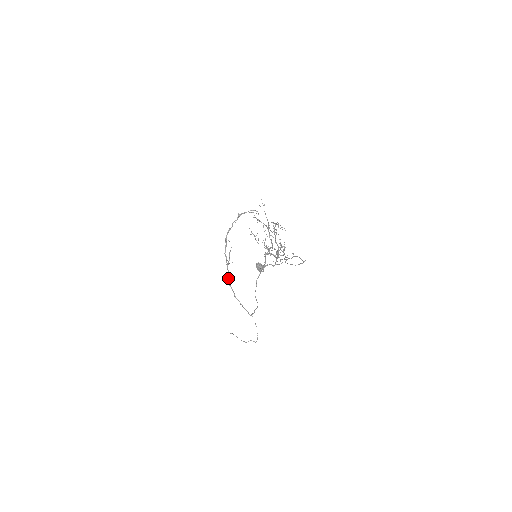
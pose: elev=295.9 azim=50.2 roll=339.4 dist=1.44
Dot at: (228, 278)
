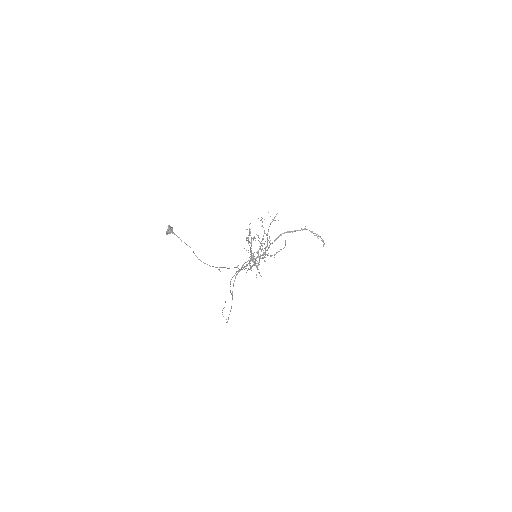
Dot at: occluded
